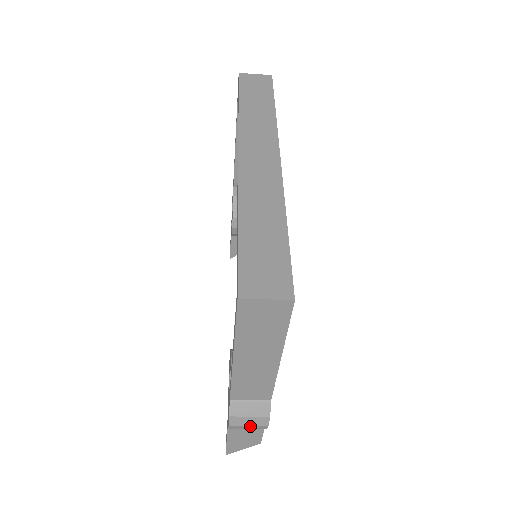
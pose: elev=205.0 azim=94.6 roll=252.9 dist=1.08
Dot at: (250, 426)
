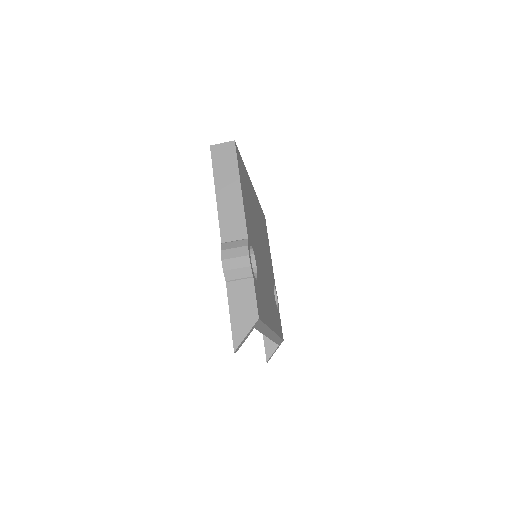
Dot at: (237, 260)
